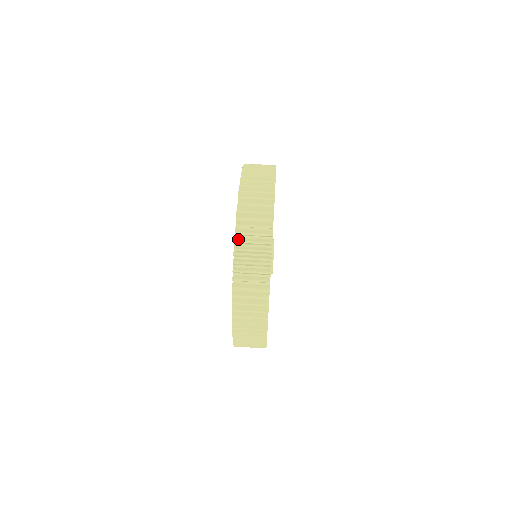
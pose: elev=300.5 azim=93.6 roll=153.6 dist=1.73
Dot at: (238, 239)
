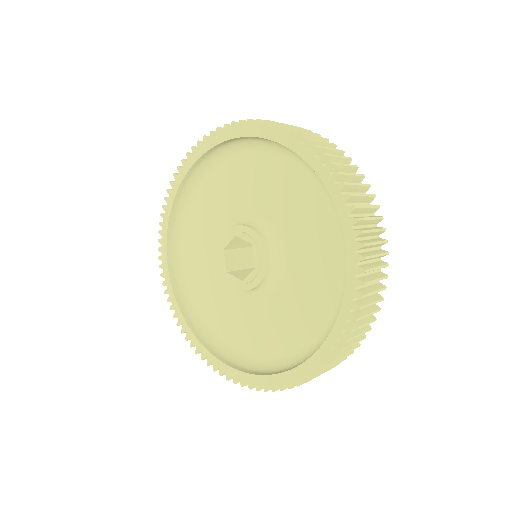
Dot at: (253, 124)
